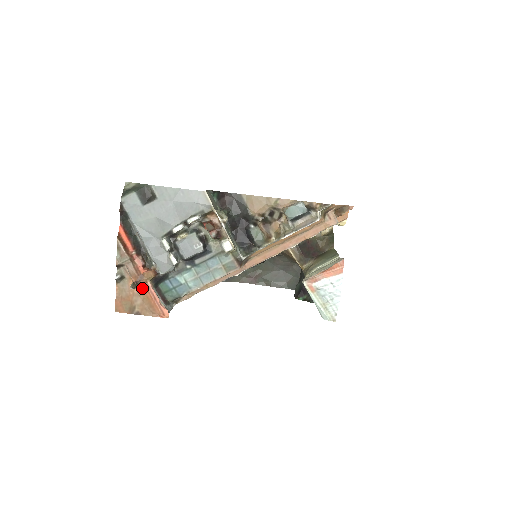
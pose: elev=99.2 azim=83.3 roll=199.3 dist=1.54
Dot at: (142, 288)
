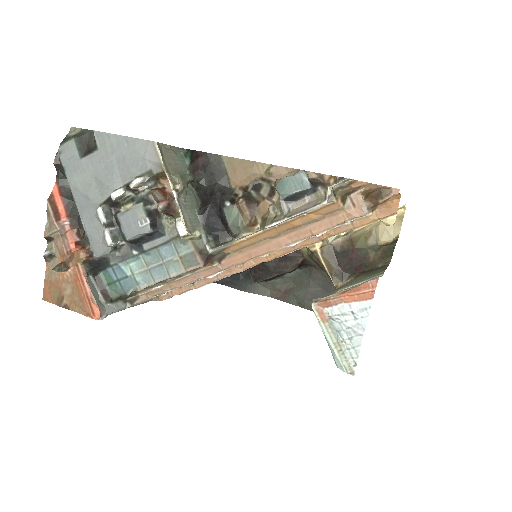
Dot at: (72, 273)
